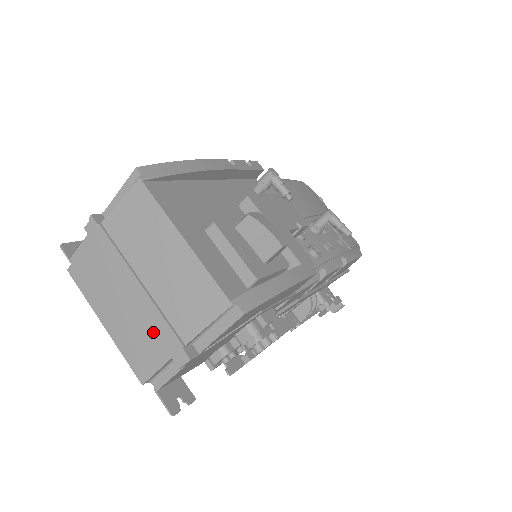
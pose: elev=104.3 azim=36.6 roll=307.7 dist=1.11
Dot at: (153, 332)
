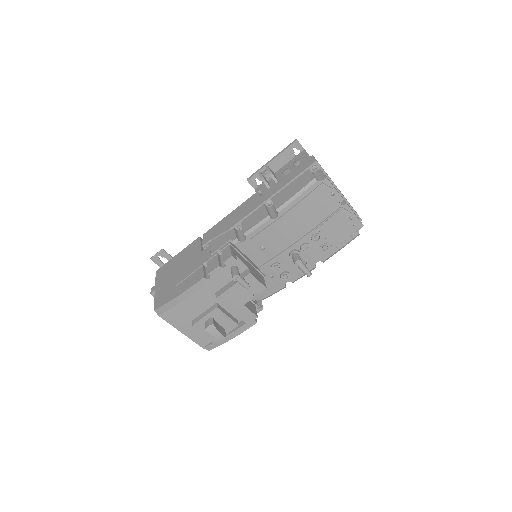
Dot at: occluded
